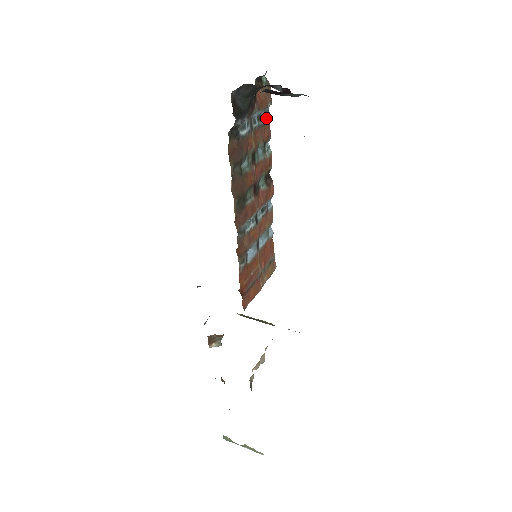
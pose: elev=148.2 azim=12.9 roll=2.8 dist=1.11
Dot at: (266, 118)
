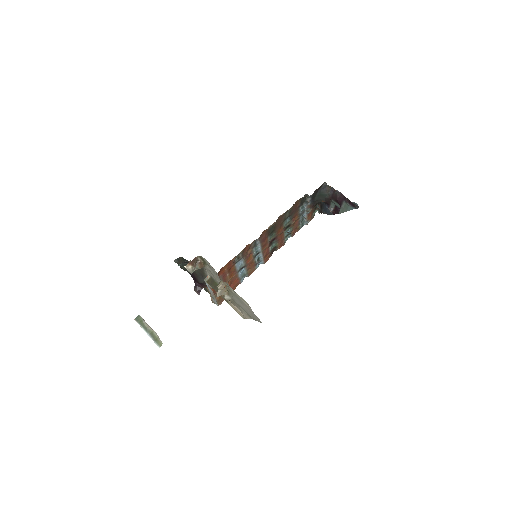
Dot at: (301, 226)
